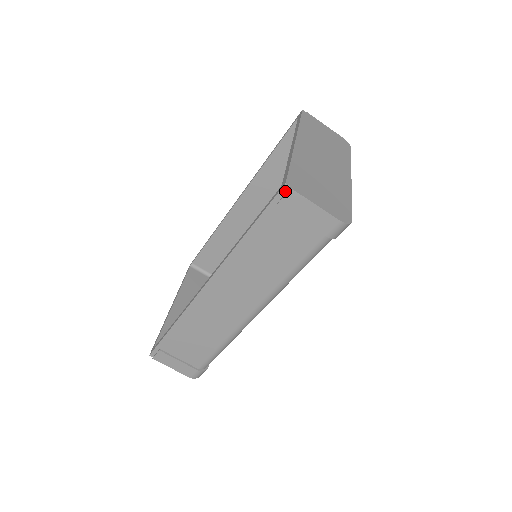
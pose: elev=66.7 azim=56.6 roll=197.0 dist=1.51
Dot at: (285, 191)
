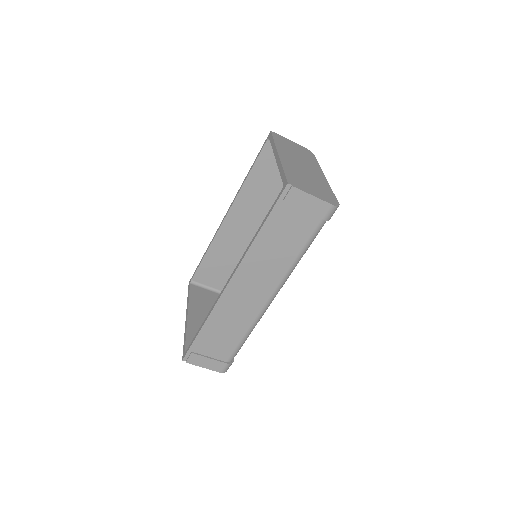
Dot at: (288, 189)
